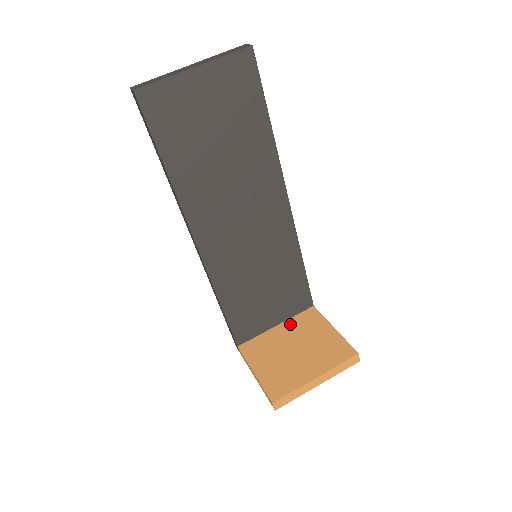
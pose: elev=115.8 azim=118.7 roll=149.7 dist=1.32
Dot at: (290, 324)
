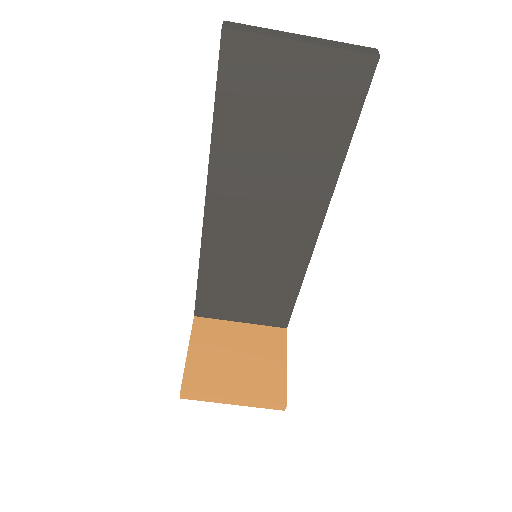
Dot at: (253, 330)
